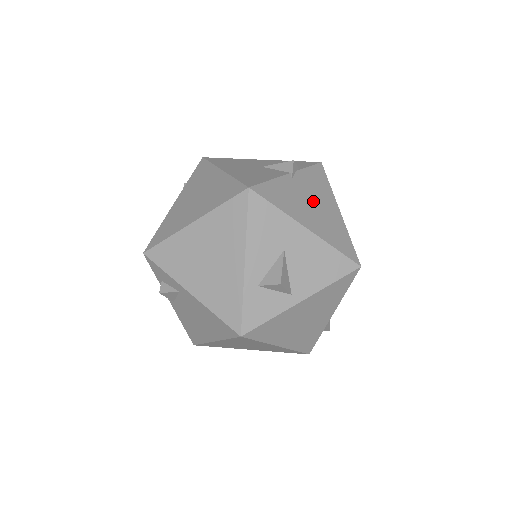
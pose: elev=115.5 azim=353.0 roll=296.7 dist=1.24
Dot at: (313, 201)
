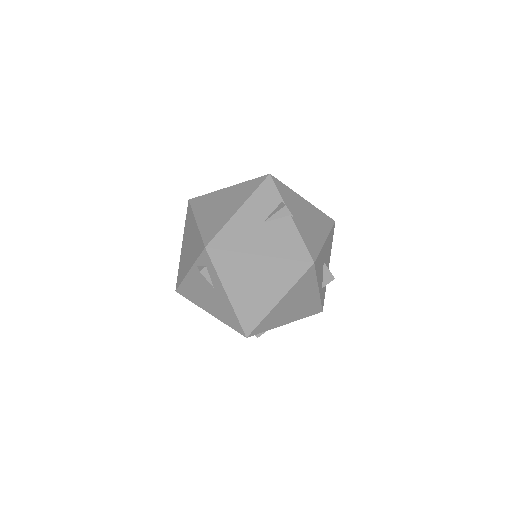
Dot at: (305, 216)
